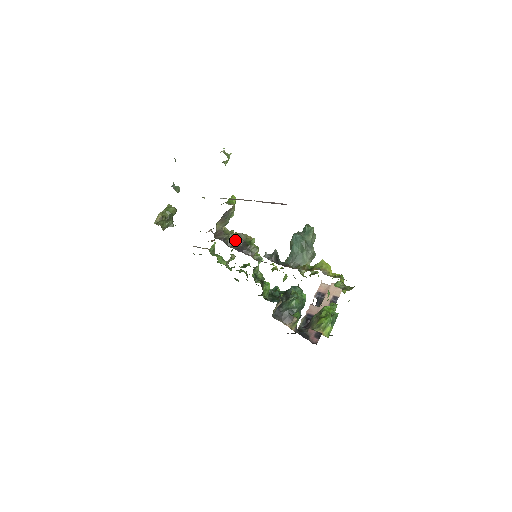
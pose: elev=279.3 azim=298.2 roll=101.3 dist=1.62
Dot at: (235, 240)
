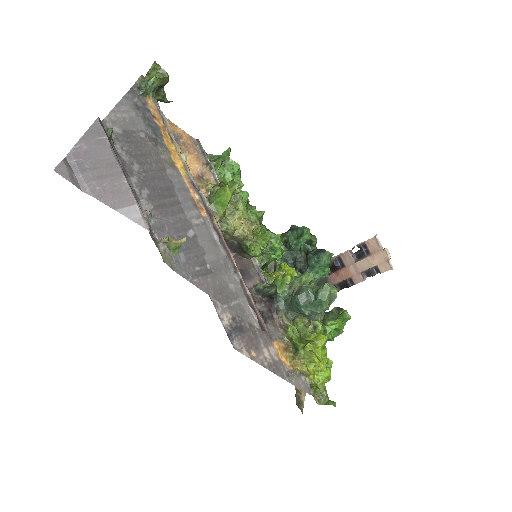
Dot at: (228, 234)
